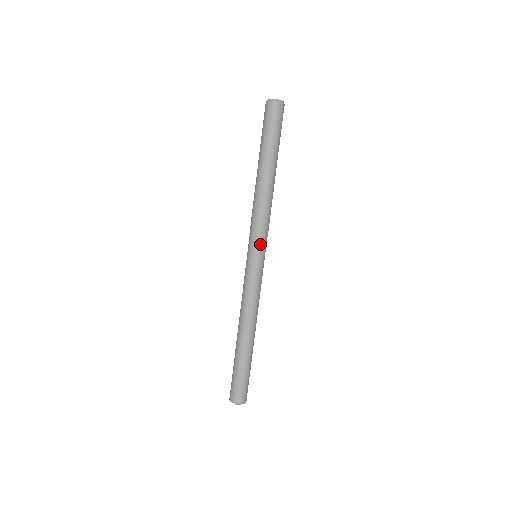
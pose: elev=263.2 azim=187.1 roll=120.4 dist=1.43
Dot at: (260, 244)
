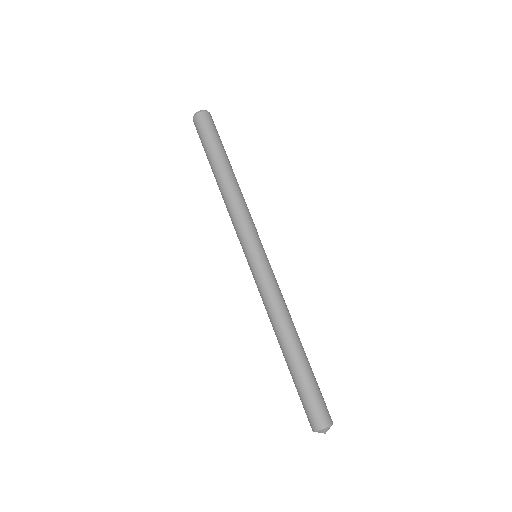
Dot at: (254, 239)
